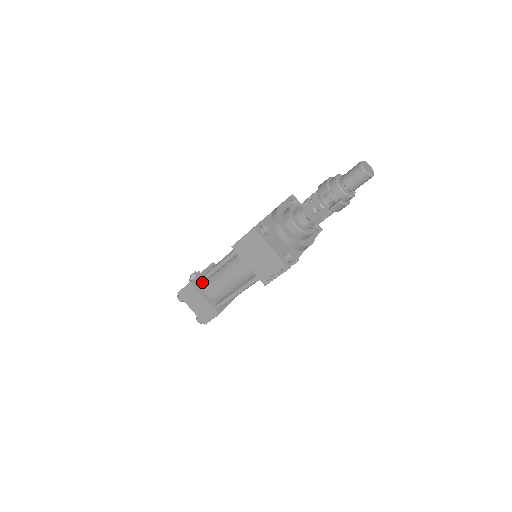
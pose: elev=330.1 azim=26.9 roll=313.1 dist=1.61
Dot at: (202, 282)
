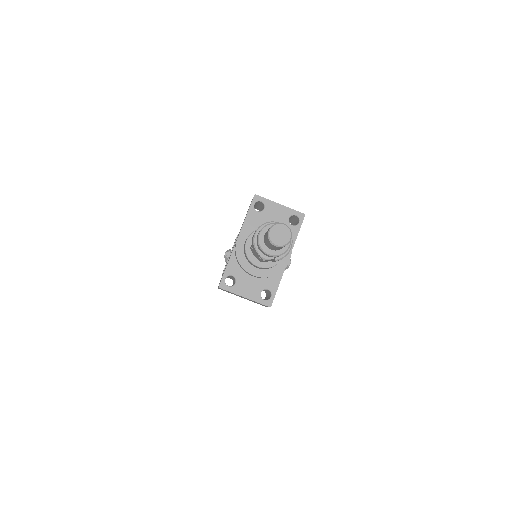
Dot at: occluded
